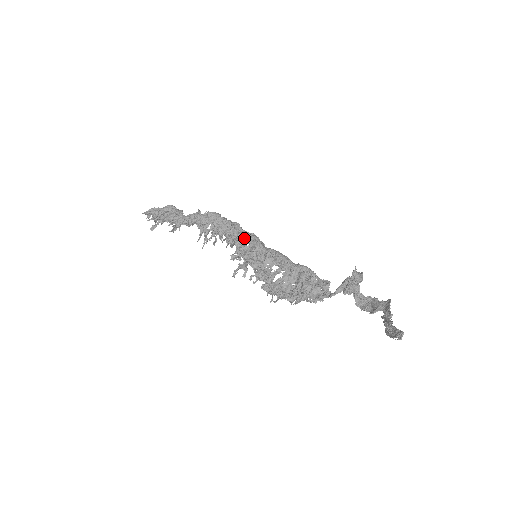
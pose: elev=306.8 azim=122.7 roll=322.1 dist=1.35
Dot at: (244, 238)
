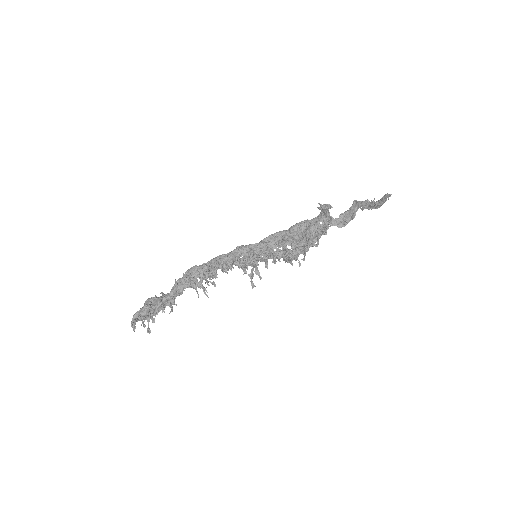
Dot at: (235, 255)
